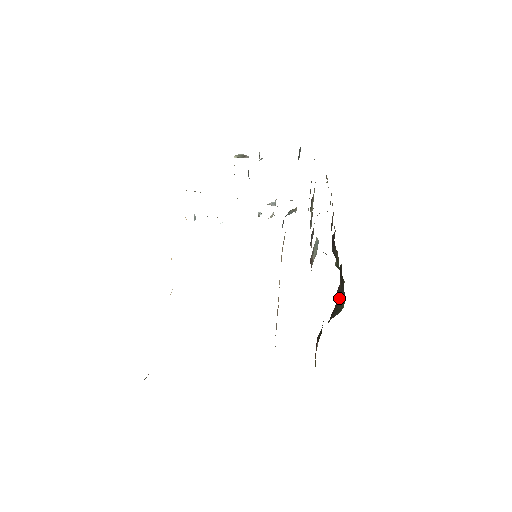
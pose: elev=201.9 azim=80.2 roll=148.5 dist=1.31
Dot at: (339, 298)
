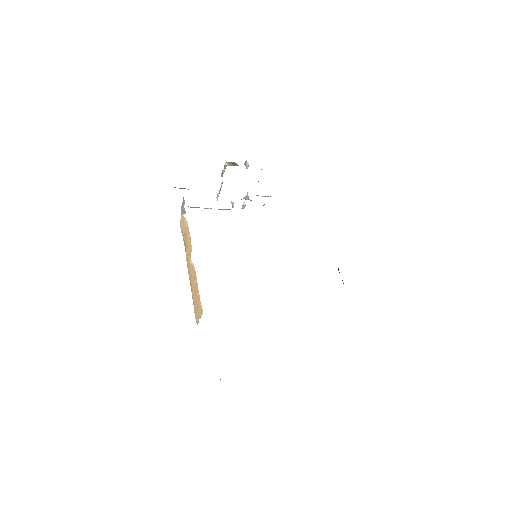
Dot at: occluded
